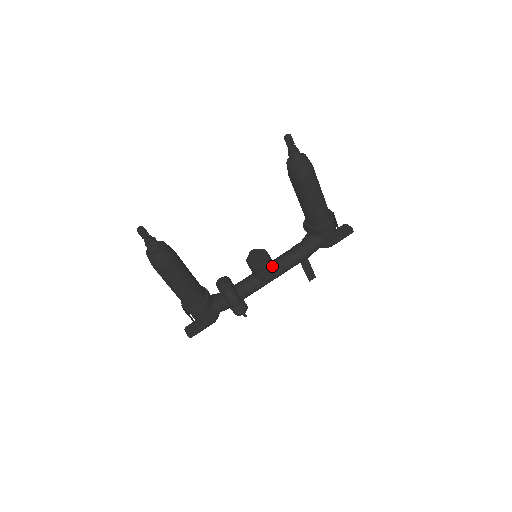
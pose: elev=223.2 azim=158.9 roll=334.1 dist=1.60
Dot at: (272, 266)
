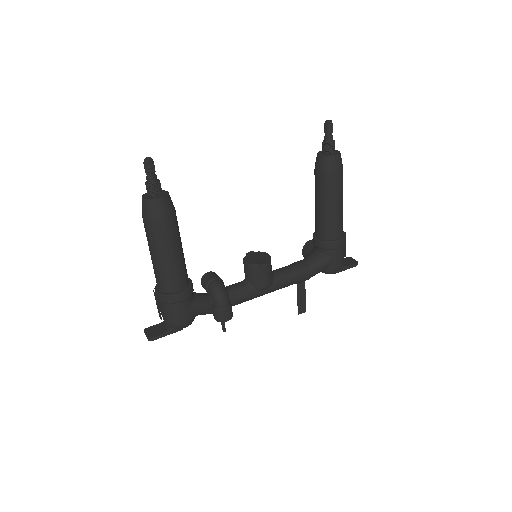
Dot at: (271, 273)
